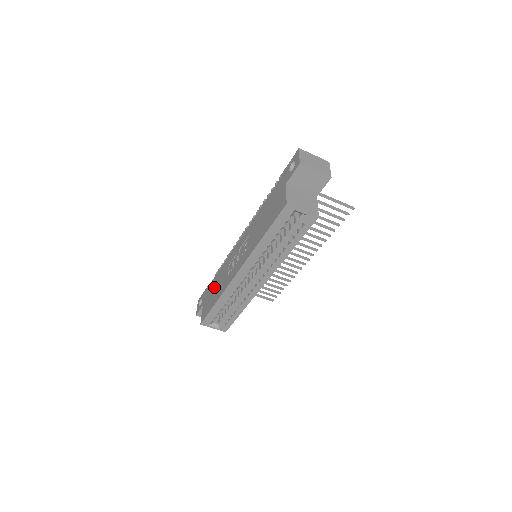
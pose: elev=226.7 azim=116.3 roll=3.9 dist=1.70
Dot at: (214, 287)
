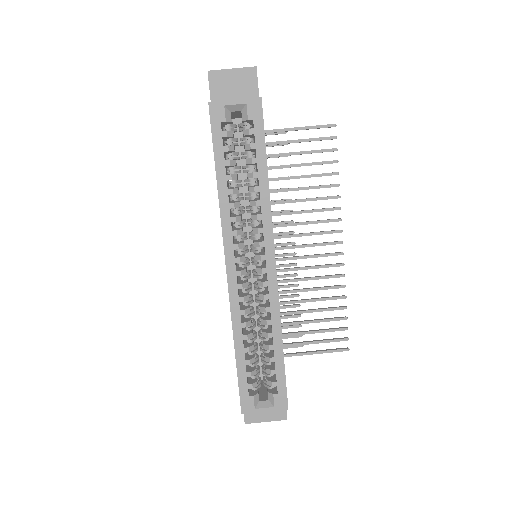
Dot at: occluded
